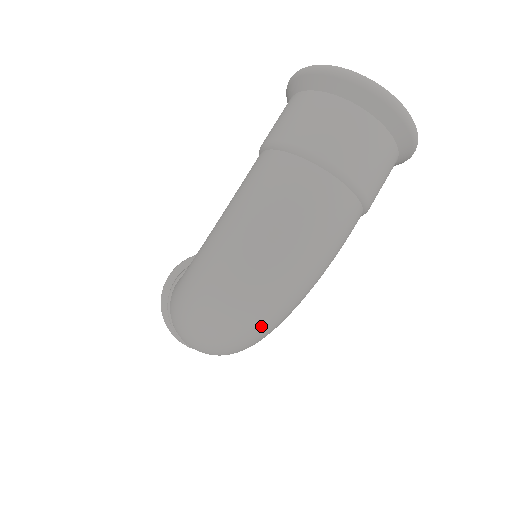
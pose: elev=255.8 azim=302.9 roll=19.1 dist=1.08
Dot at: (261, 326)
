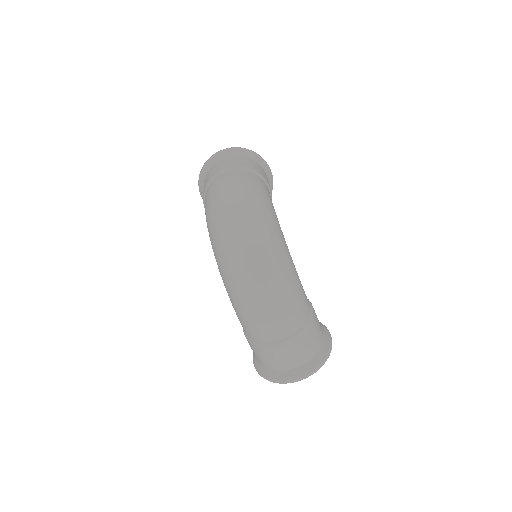
Dot at: (263, 237)
